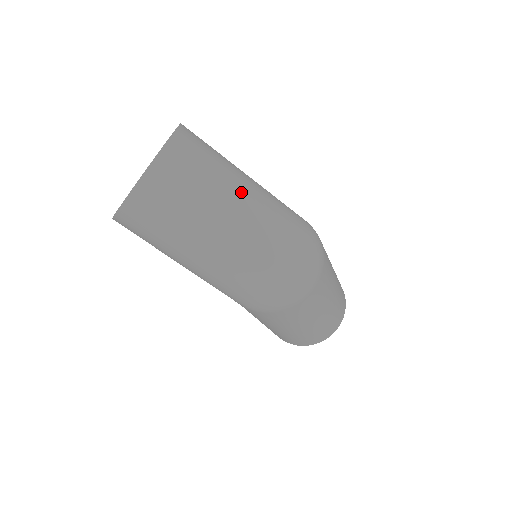
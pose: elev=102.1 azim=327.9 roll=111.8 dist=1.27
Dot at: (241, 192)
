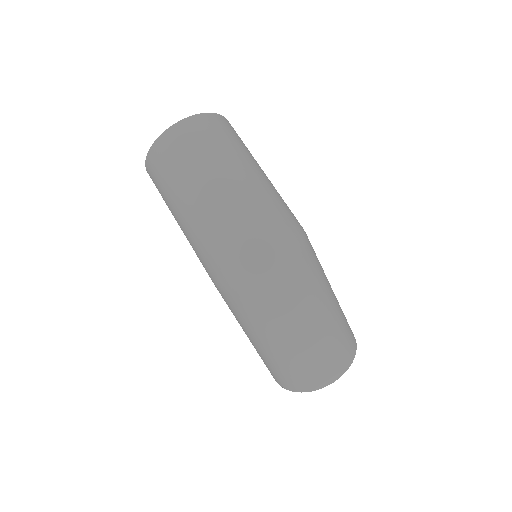
Dot at: (237, 168)
